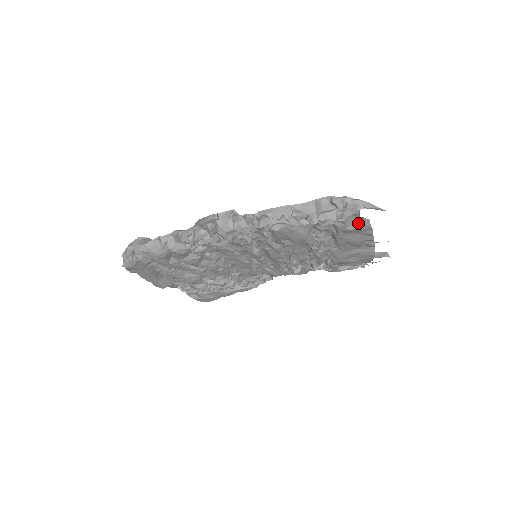
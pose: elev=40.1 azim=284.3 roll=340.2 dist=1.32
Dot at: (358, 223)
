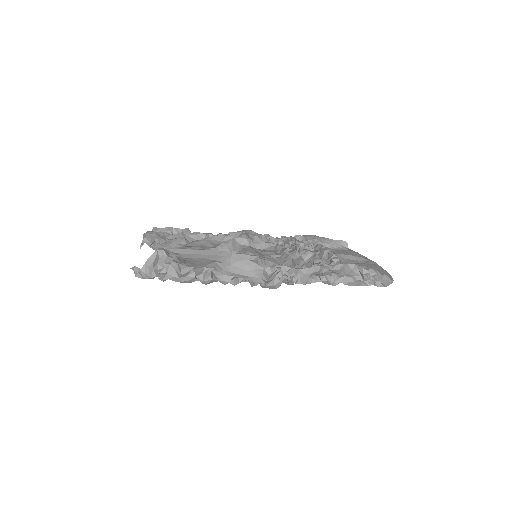
Dot at: occluded
